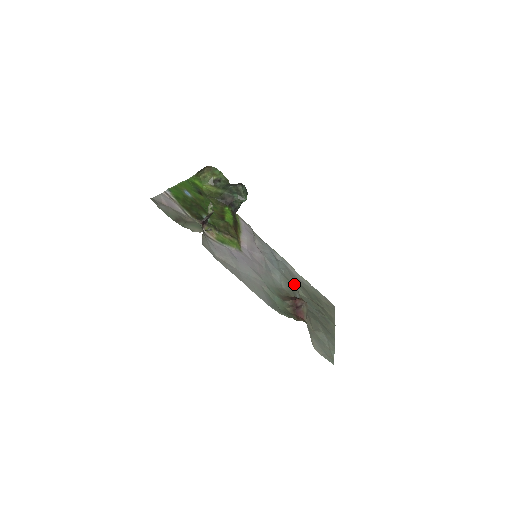
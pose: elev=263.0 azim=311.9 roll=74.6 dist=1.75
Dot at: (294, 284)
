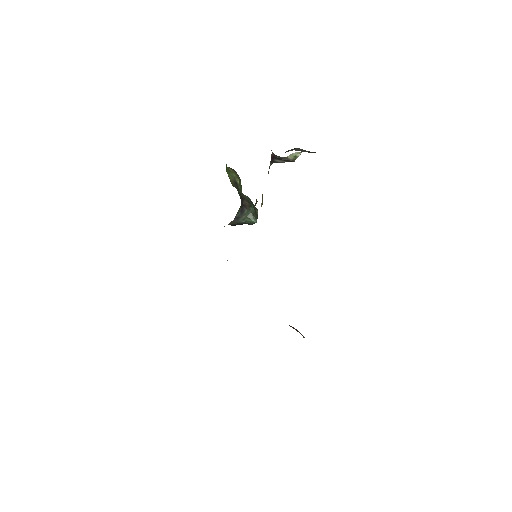
Dot at: occluded
